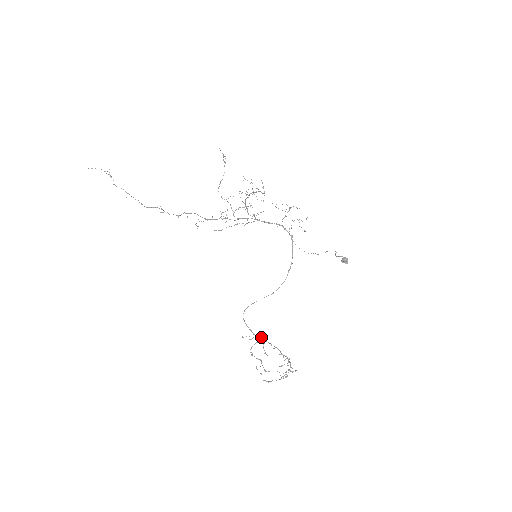
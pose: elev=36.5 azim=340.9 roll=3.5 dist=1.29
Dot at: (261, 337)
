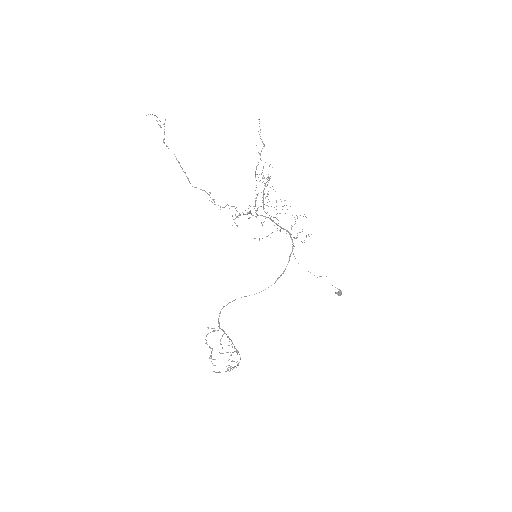
Dot at: (223, 330)
